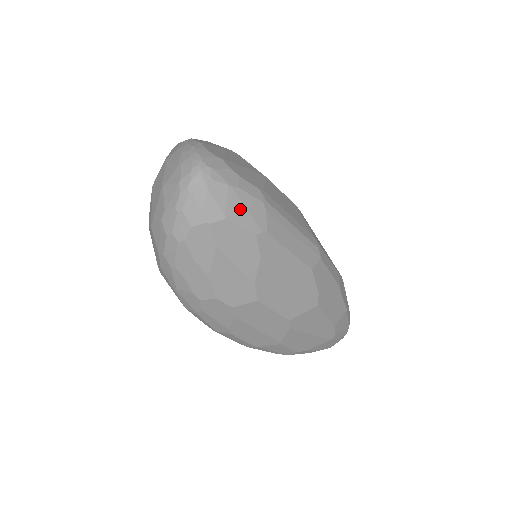
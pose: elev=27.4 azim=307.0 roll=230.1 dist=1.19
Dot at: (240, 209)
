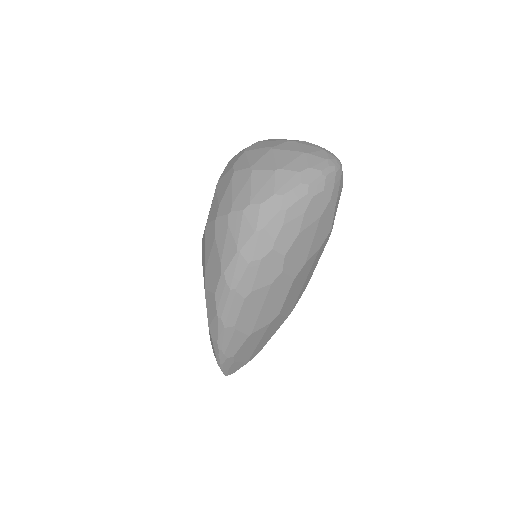
Dot at: (337, 206)
